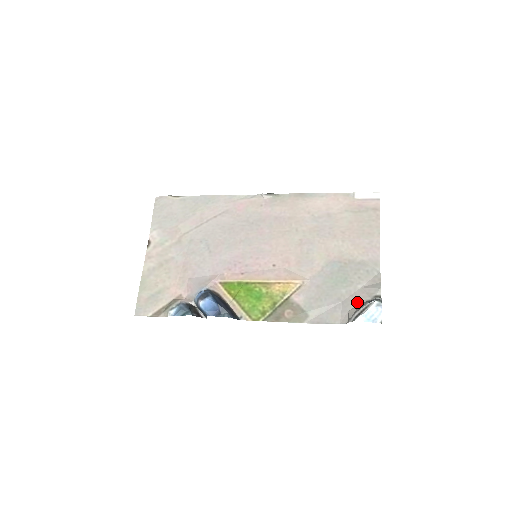
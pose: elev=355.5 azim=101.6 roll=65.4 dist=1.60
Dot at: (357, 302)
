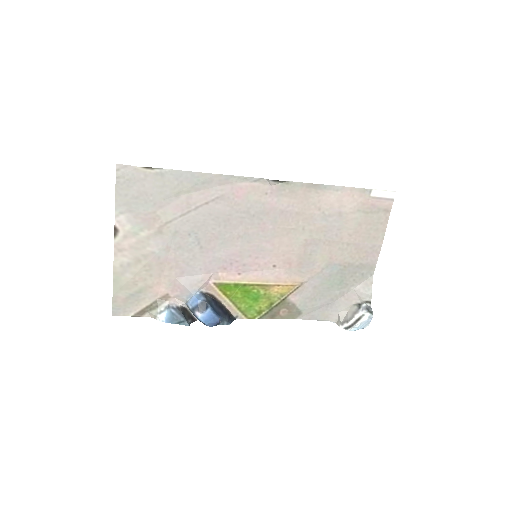
Dot at: (348, 304)
